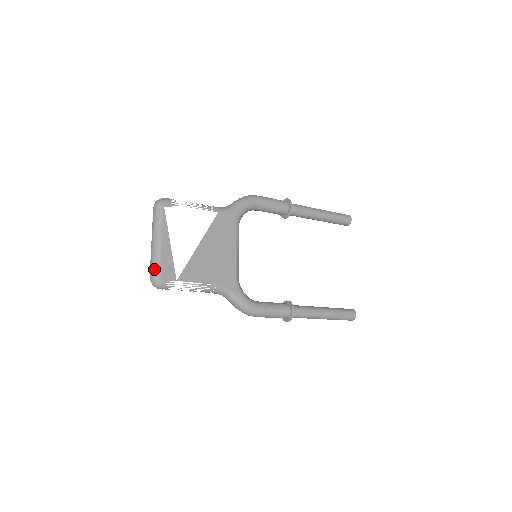
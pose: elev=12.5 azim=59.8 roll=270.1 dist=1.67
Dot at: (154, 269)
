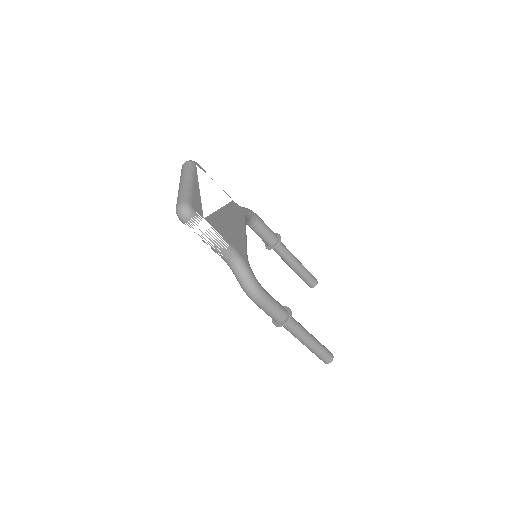
Dot at: (185, 198)
